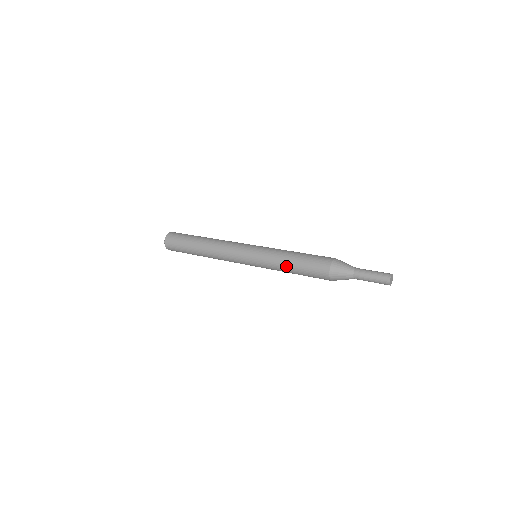
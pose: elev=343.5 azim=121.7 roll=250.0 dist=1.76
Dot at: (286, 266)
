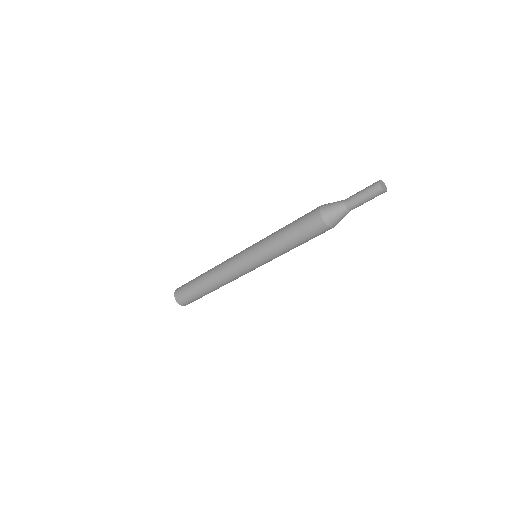
Dot at: (282, 228)
